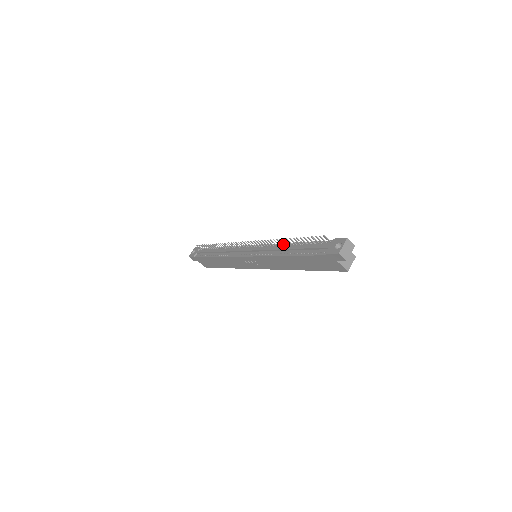
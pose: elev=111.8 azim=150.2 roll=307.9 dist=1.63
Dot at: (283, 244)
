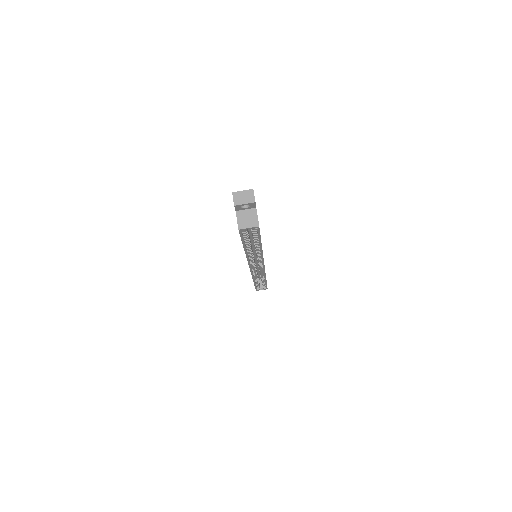
Dot at: occluded
